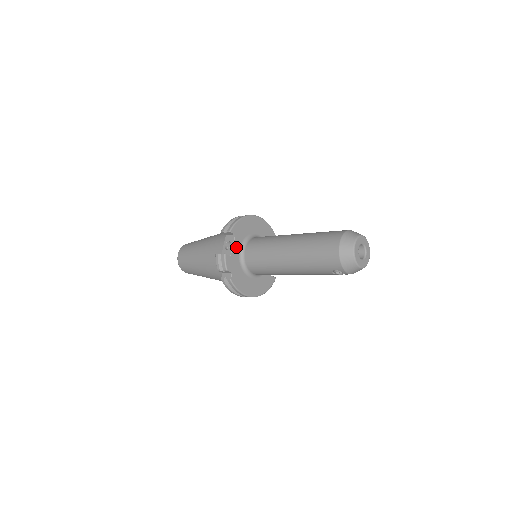
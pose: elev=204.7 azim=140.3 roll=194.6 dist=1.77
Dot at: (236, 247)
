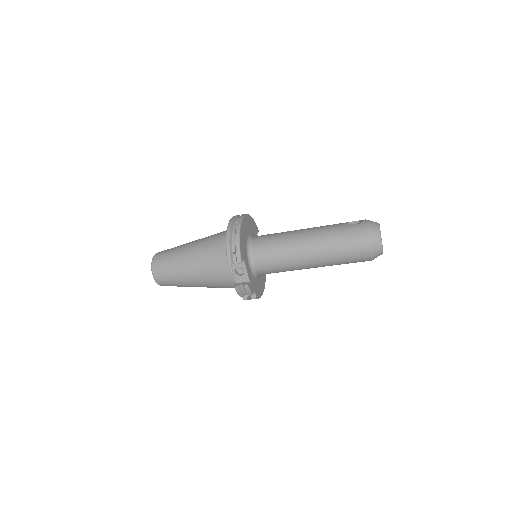
Dot at: (248, 269)
